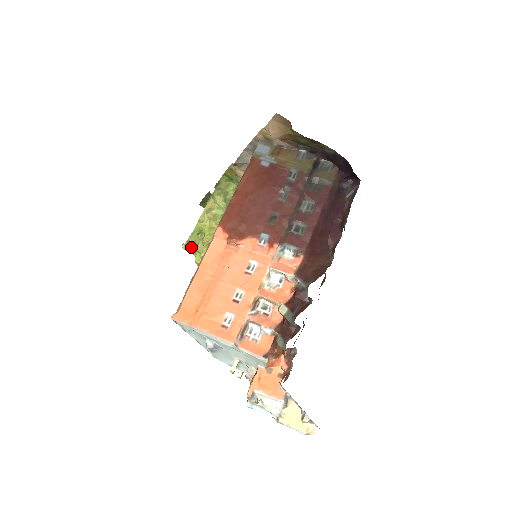
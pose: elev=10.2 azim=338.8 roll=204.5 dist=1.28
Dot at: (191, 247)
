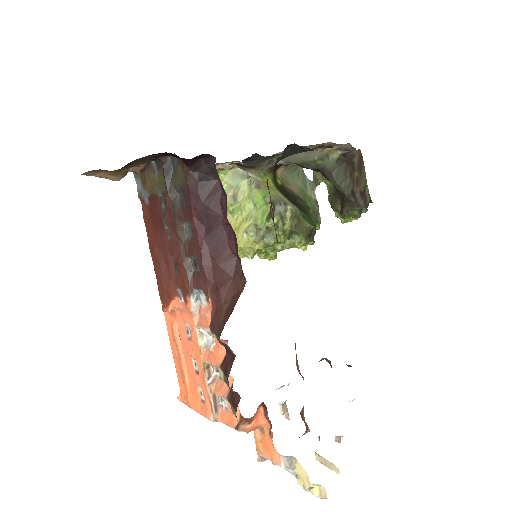
Dot at: occluded
